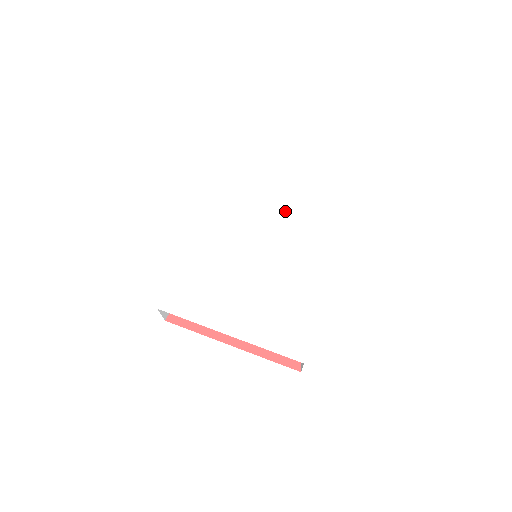
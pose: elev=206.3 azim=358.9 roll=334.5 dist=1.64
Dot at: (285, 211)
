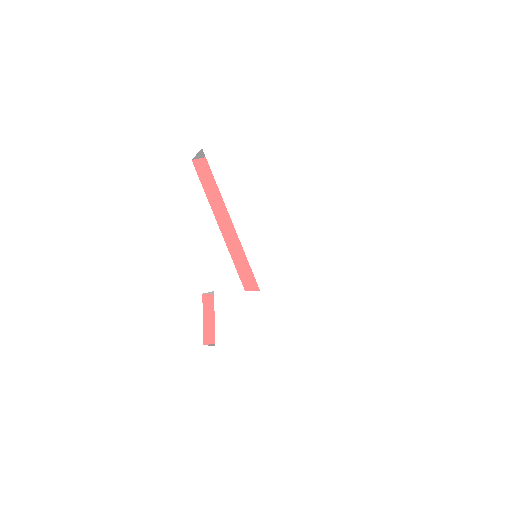
Dot at: (270, 208)
